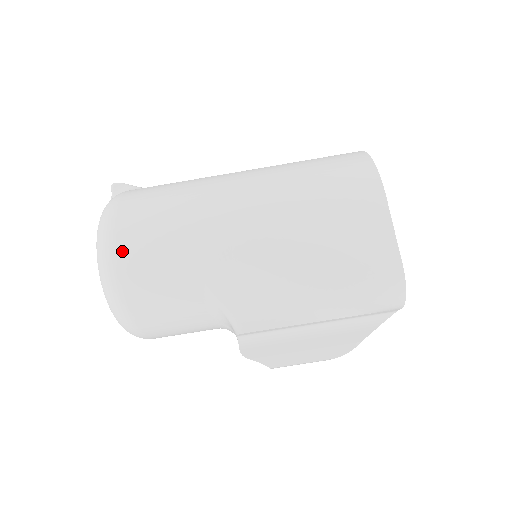
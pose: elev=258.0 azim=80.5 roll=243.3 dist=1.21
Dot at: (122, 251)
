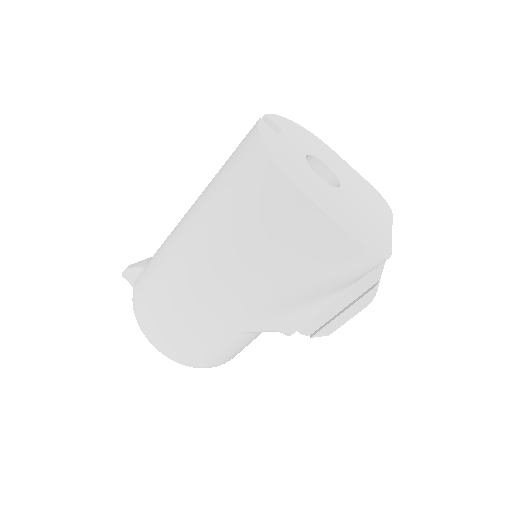
Dot at: (172, 350)
